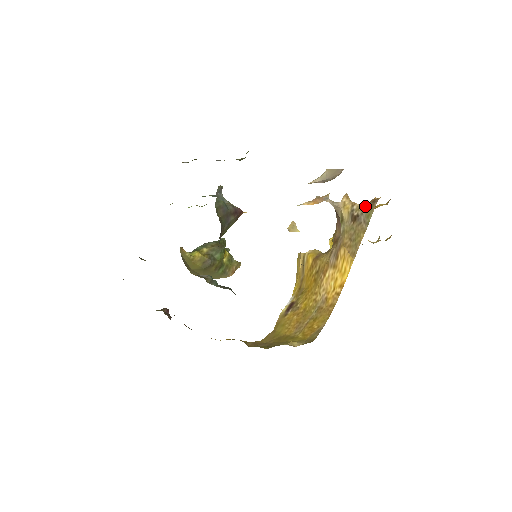
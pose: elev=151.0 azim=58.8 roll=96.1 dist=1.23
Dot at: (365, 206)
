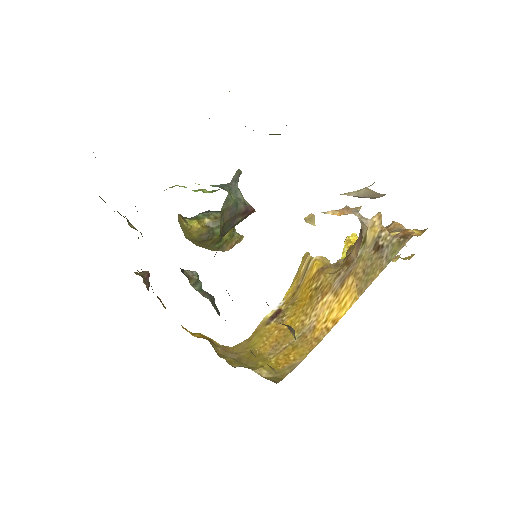
Dot at: (394, 238)
